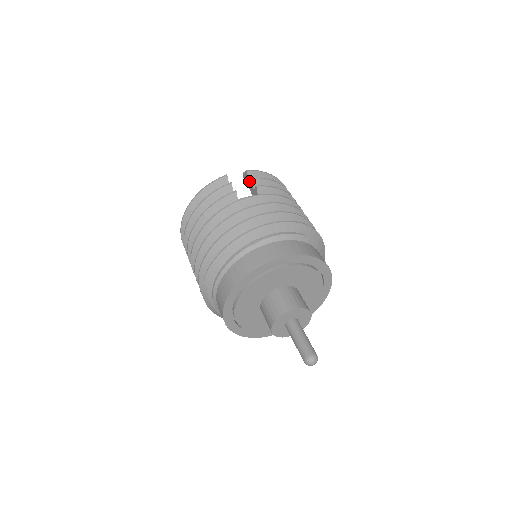
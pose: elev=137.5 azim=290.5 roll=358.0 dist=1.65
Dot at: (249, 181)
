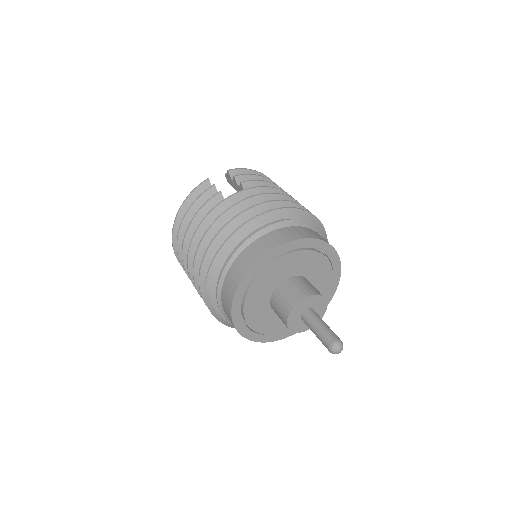
Dot at: (232, 180)
